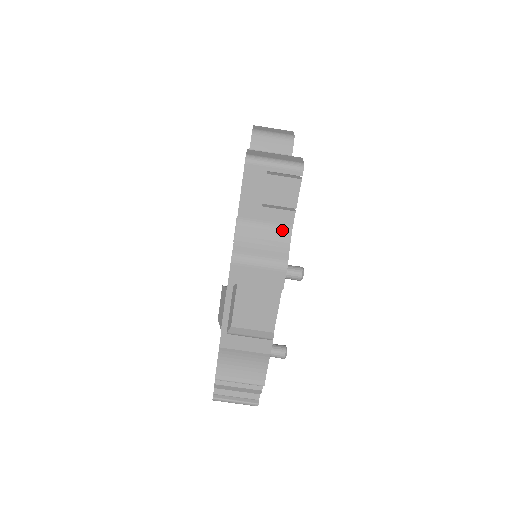
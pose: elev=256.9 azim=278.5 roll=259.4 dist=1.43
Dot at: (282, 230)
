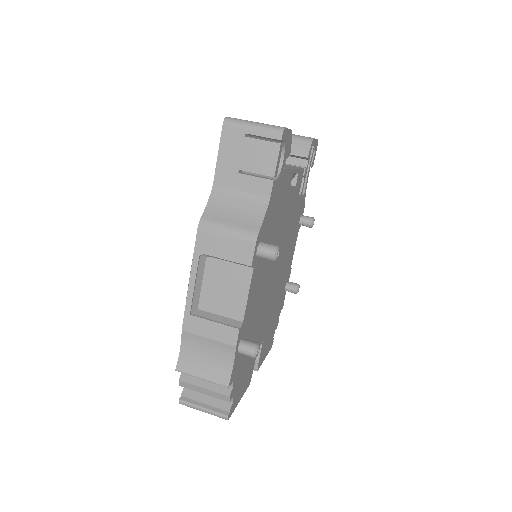
Dot at: (258, 201)
